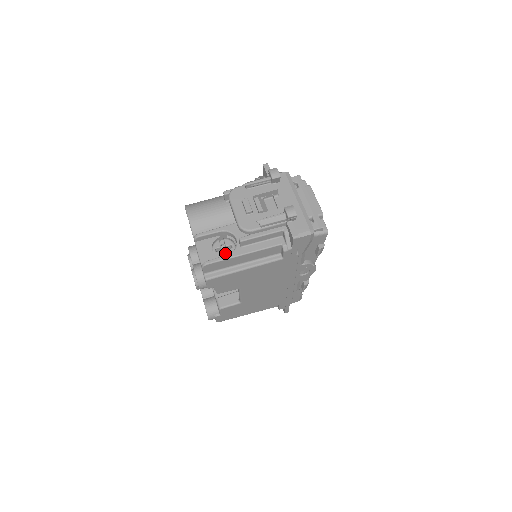
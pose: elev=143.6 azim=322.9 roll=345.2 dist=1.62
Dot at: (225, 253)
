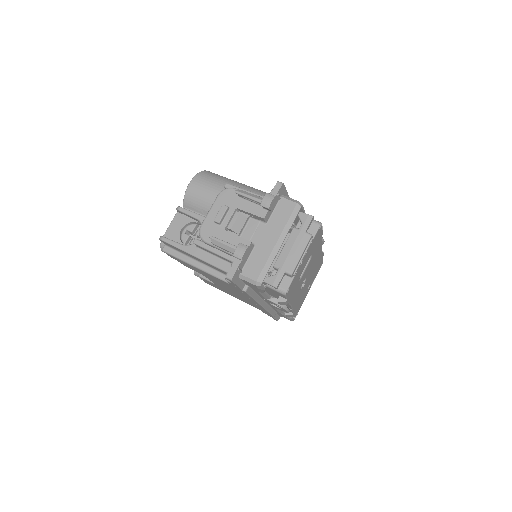
Dot at: occluded
